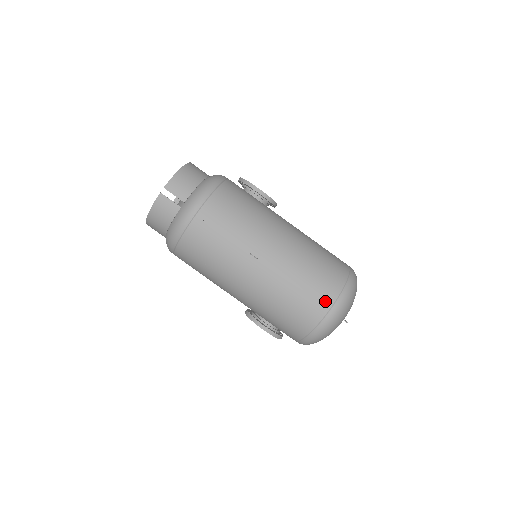
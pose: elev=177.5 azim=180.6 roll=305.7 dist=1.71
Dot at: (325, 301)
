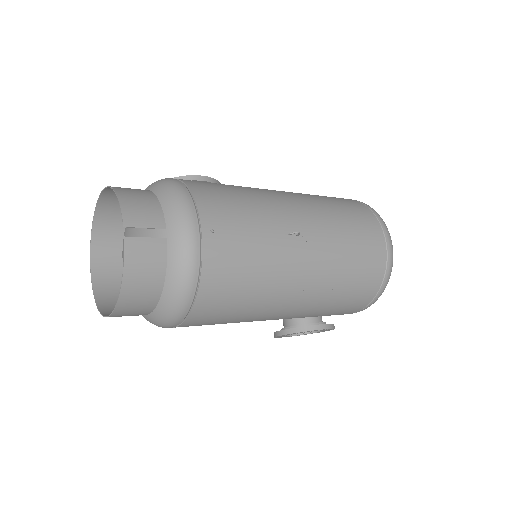
Dot at: (376, 233)
